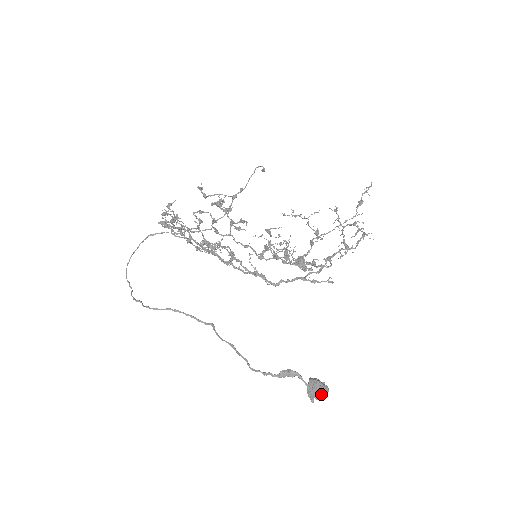
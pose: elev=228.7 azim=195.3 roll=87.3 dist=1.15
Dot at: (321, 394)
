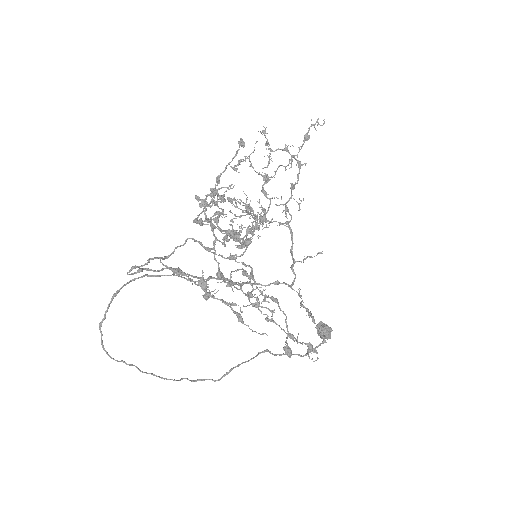
Dot at: occluded
